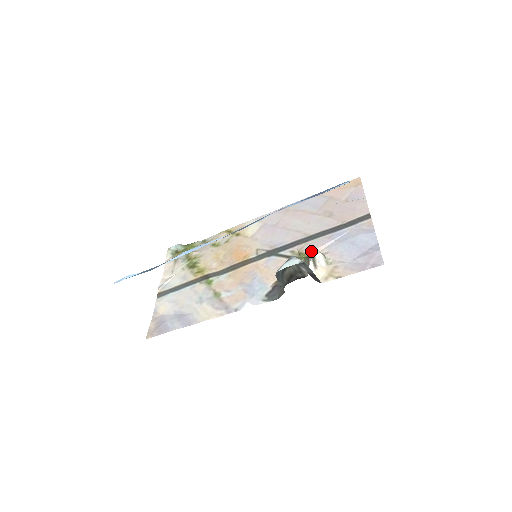
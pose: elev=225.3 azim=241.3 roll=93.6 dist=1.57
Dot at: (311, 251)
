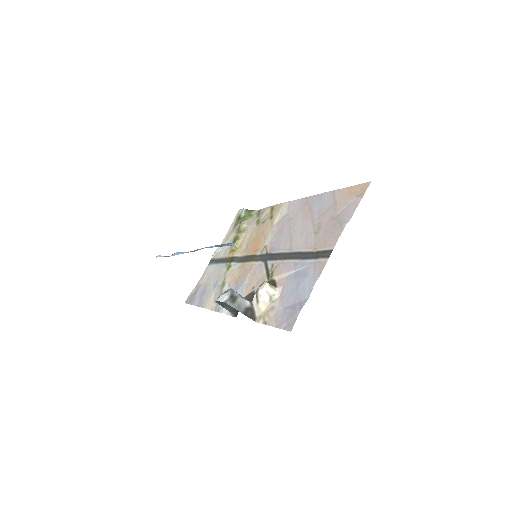
Dot at: (276, 275)
